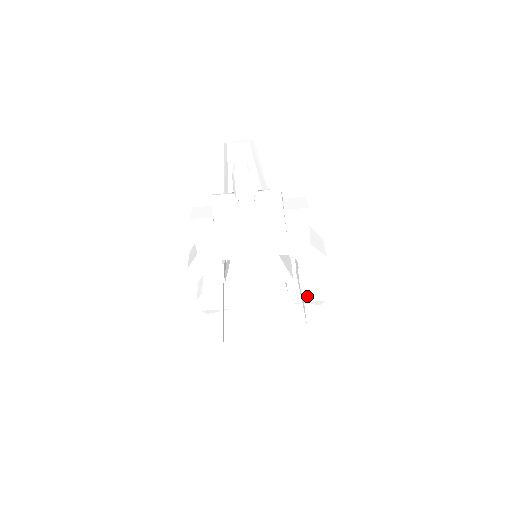
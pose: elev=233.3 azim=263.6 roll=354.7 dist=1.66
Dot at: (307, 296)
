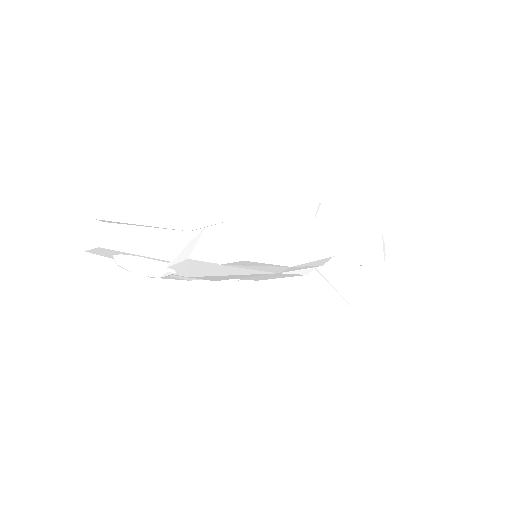
Dot at: occluded
